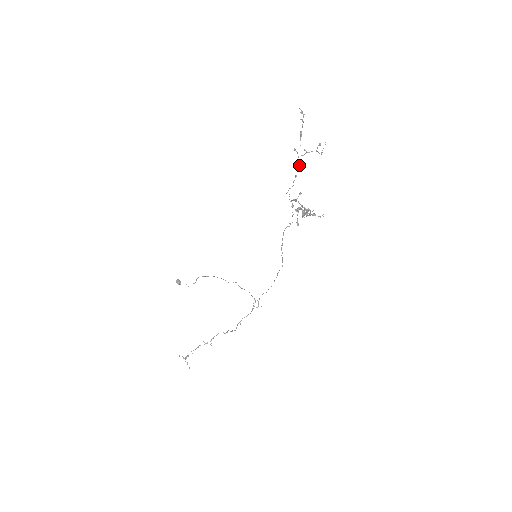
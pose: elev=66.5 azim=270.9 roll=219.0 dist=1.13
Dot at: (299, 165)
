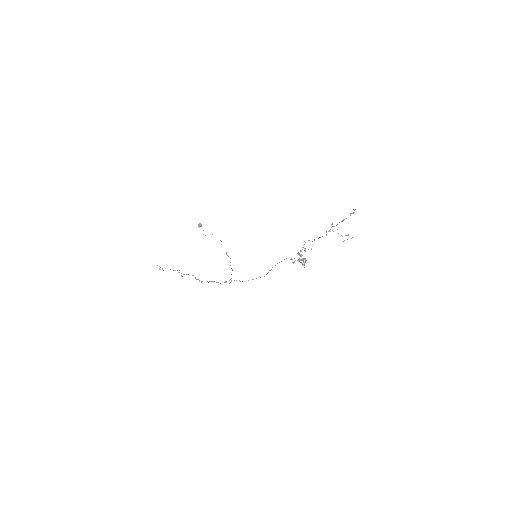
Dot at: occluded
